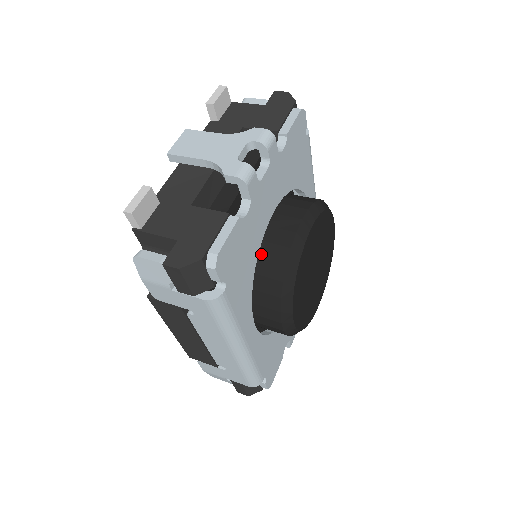
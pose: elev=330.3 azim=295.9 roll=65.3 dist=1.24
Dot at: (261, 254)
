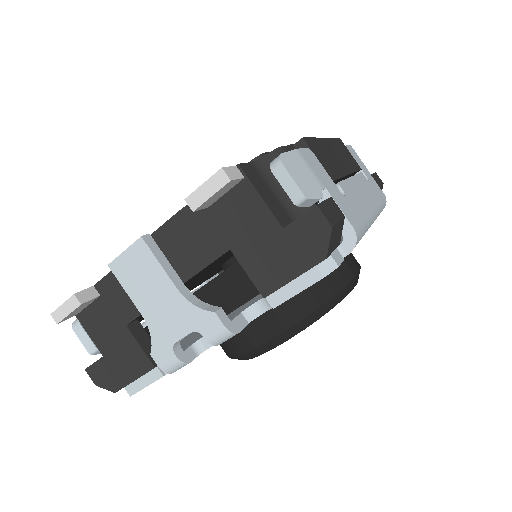
Dot at: occluded
